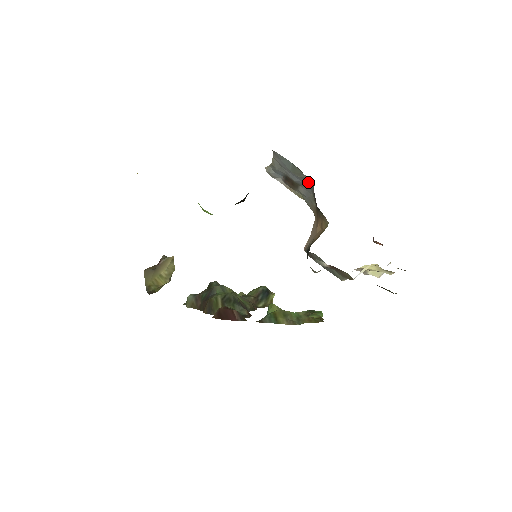
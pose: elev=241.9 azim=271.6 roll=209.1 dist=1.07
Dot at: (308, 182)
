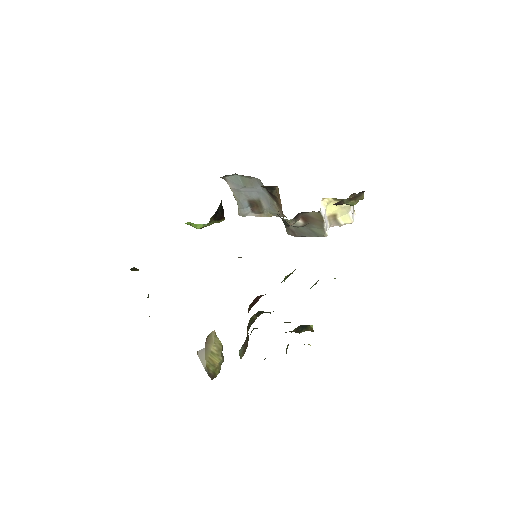
Dot at: (258, 184)
